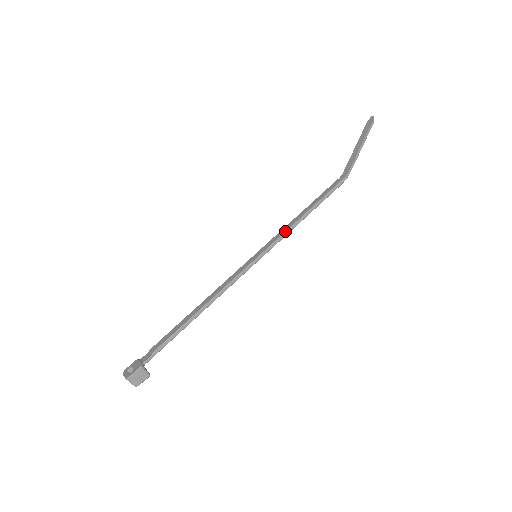
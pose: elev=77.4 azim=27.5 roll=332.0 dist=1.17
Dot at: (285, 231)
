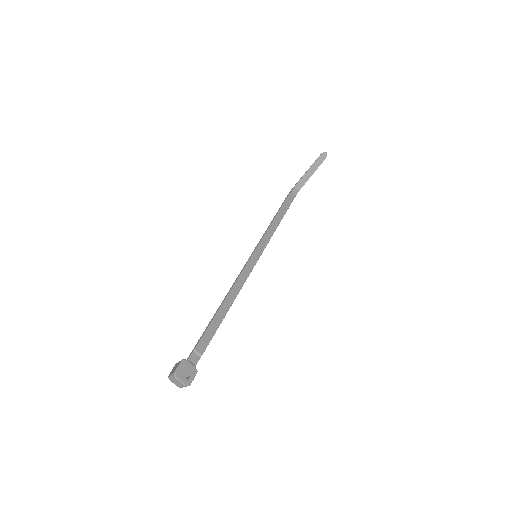
Dot at: occluded
